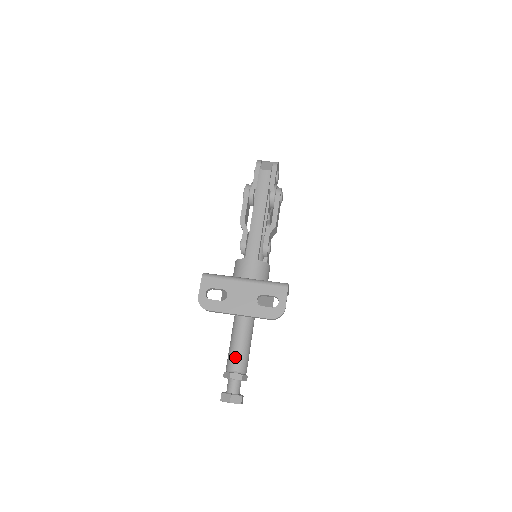
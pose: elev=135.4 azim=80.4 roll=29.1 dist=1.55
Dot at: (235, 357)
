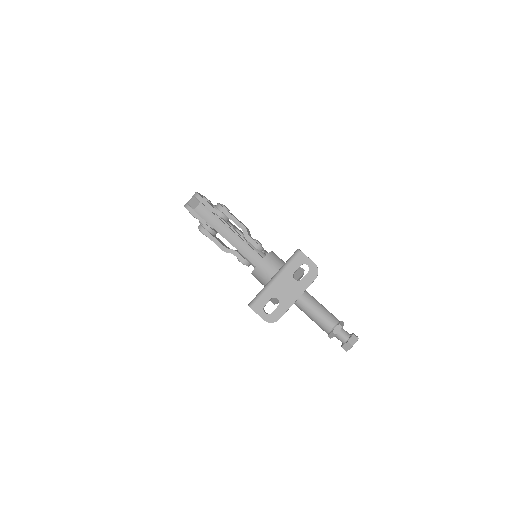
Dot at: (323, 321)
